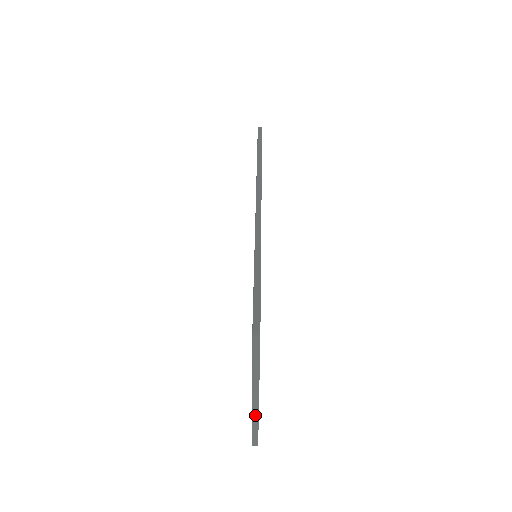
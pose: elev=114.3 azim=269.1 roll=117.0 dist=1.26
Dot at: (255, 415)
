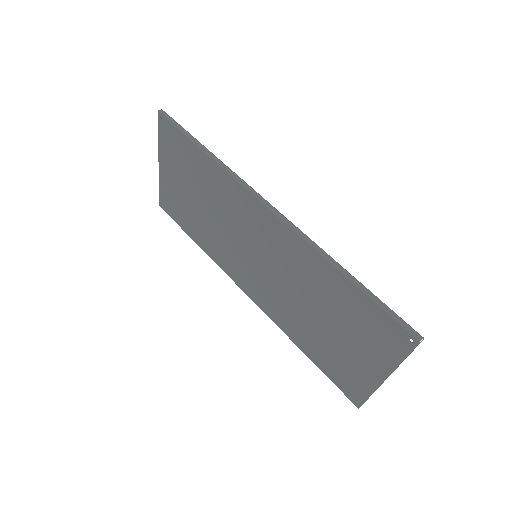
Dot at: occluded
